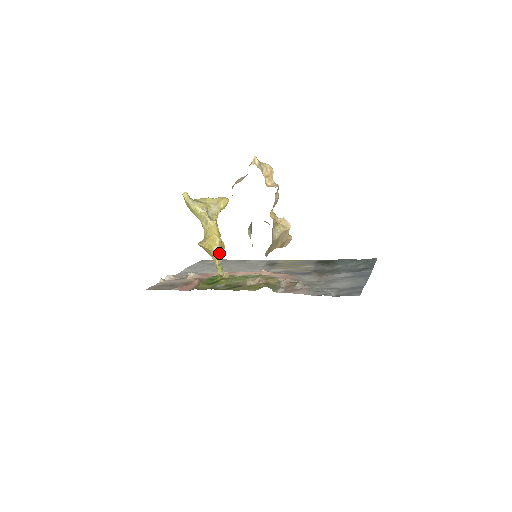
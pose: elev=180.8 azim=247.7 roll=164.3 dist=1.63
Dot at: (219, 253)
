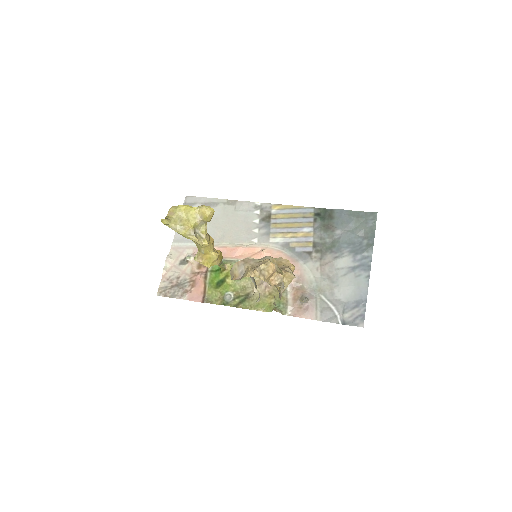
Dot at: occluded
